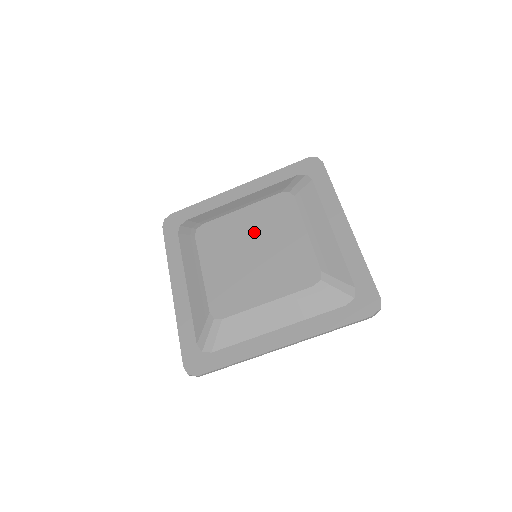
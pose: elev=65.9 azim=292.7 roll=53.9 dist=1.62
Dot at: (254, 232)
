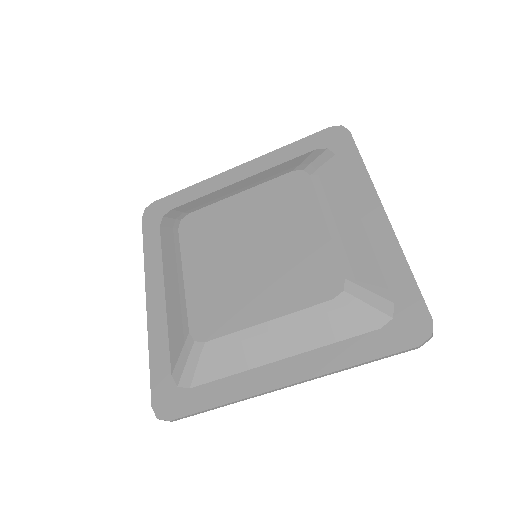
Dot at: (254, 223)
